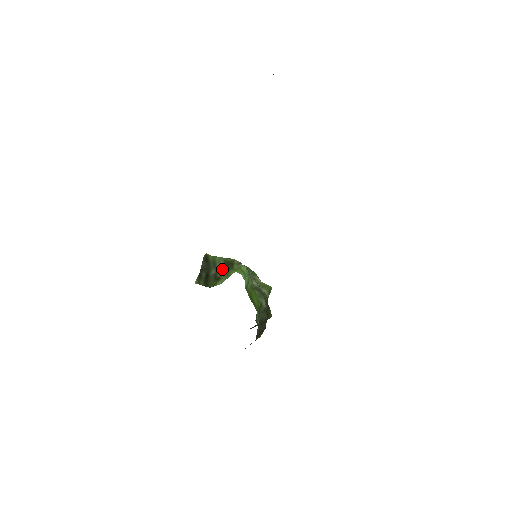
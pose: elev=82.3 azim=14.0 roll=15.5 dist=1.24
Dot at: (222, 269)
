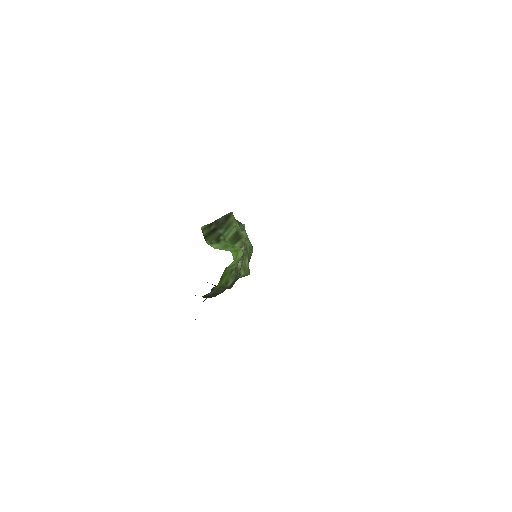
Dot at: (229, 235)
